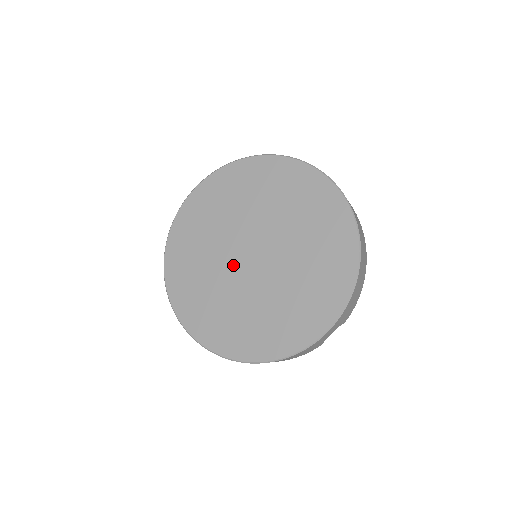
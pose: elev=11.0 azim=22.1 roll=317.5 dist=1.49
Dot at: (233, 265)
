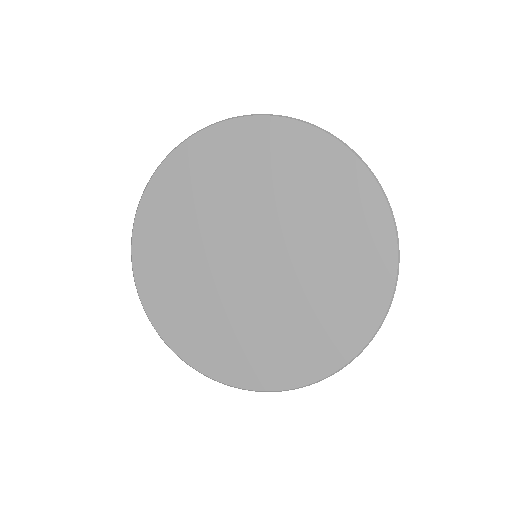
Dot at: (230, 275)
